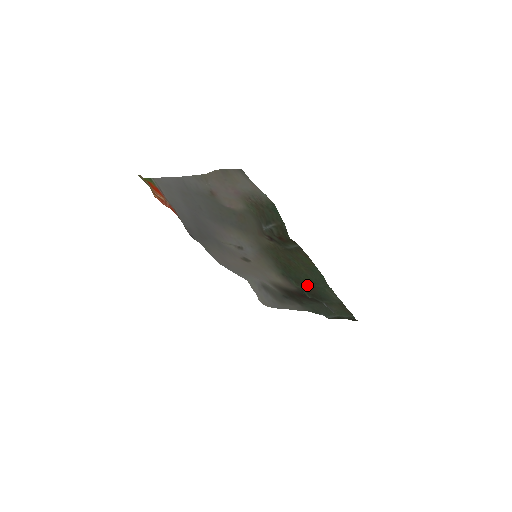
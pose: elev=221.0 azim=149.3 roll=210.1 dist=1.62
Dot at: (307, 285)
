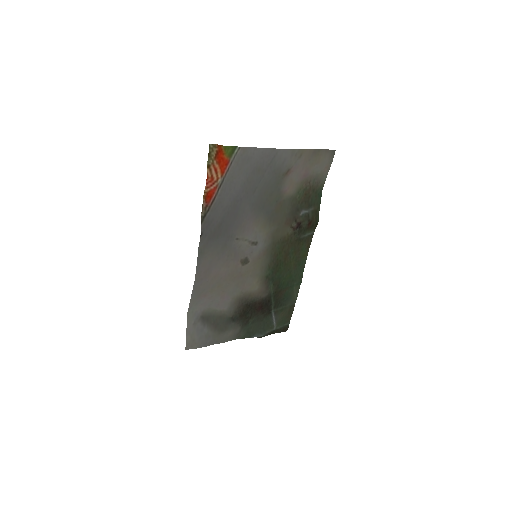
Dot at: (282, 286)
